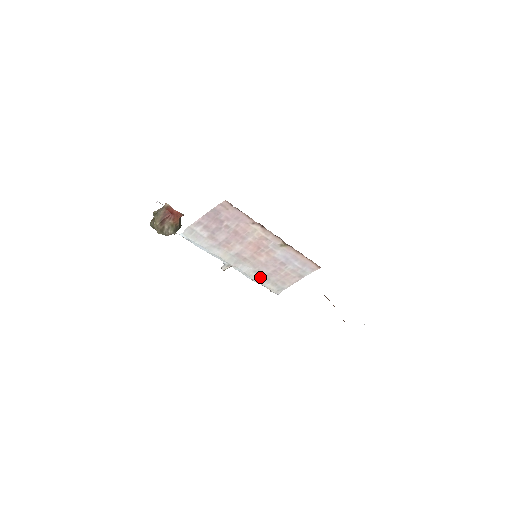
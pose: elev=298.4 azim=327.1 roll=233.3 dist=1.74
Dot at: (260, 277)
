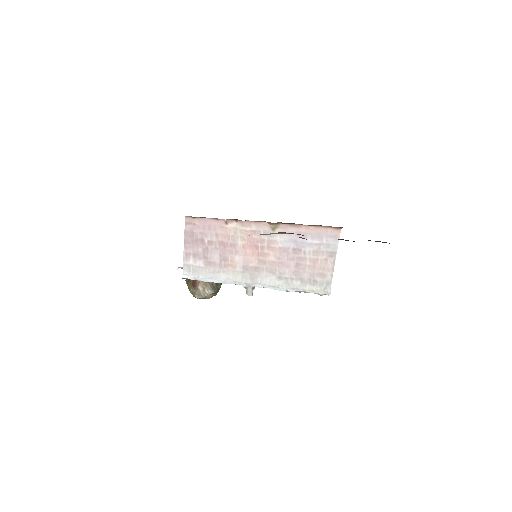
Dot at: (290, 282)
